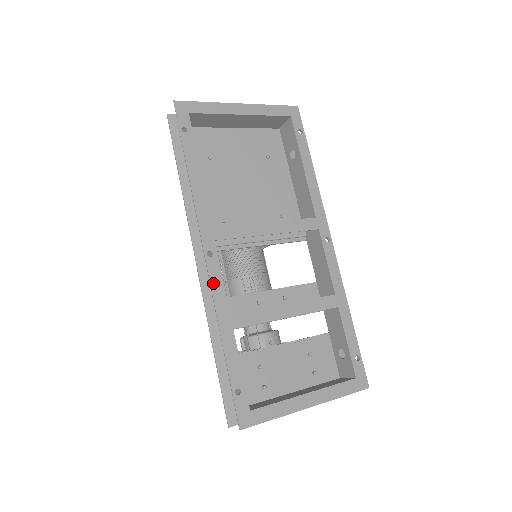
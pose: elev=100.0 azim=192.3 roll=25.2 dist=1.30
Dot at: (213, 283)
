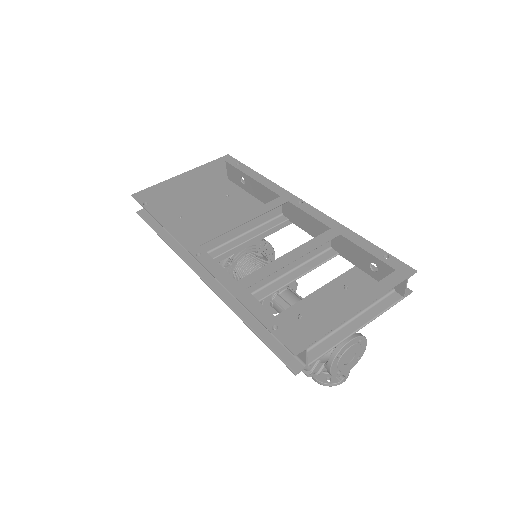
Dot at: (210, 269)
